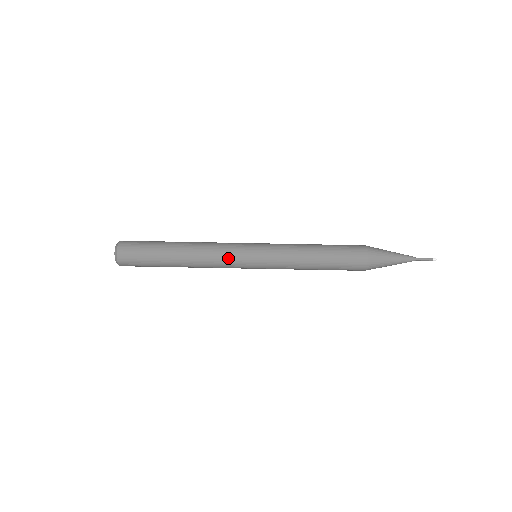
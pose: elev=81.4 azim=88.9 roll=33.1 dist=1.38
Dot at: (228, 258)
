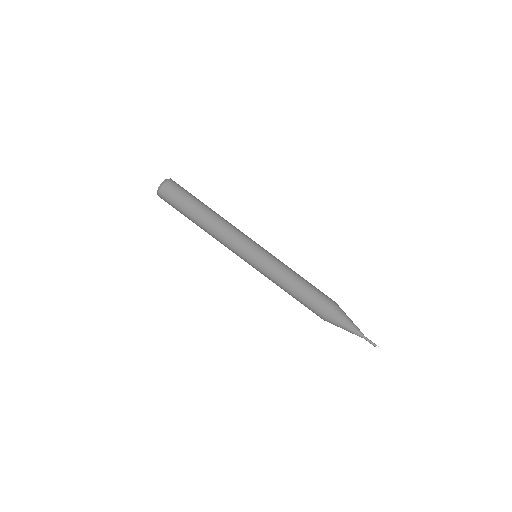
Dot at: (233, 248)
